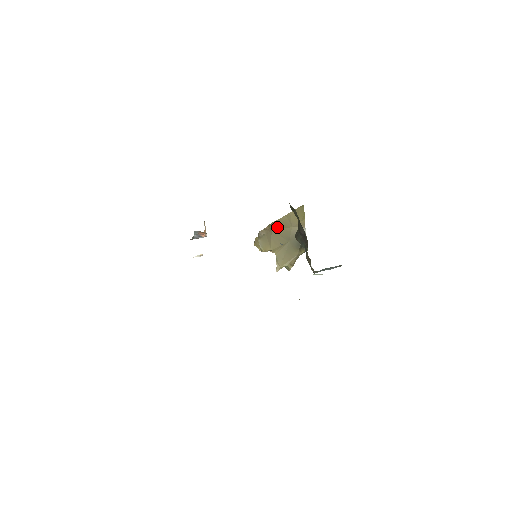
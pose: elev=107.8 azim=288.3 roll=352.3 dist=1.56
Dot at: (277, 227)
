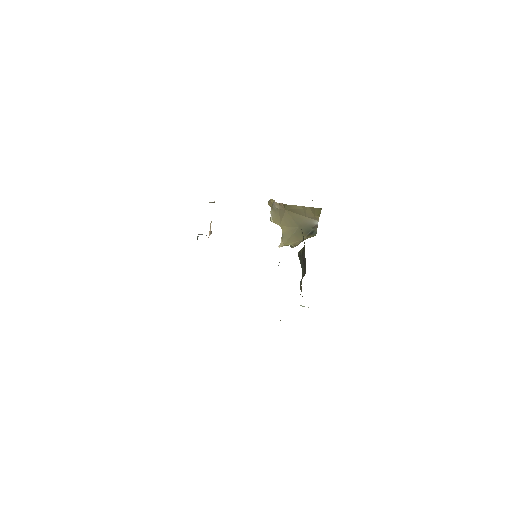
Dot at: (291, 210)
